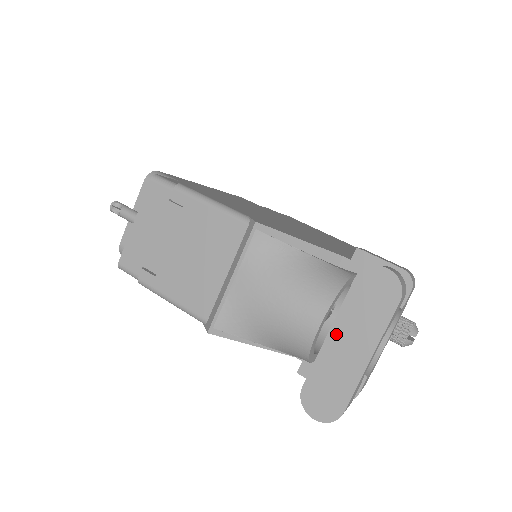
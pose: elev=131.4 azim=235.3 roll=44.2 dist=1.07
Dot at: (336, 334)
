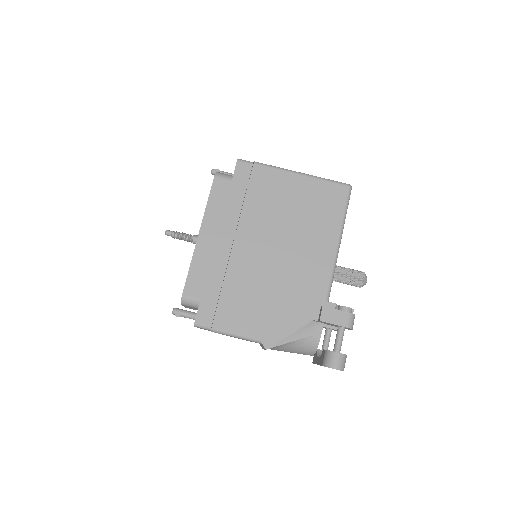
Dot at: occluded
